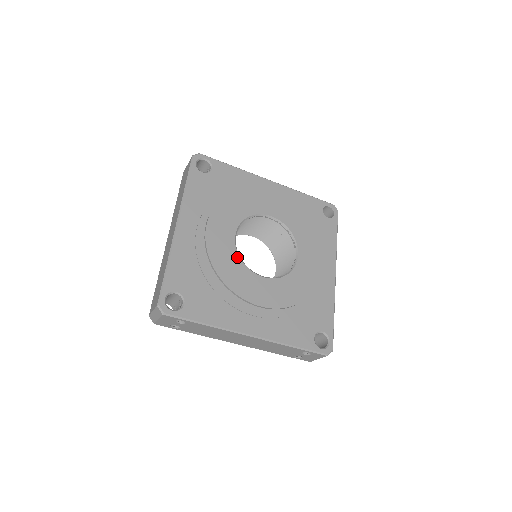
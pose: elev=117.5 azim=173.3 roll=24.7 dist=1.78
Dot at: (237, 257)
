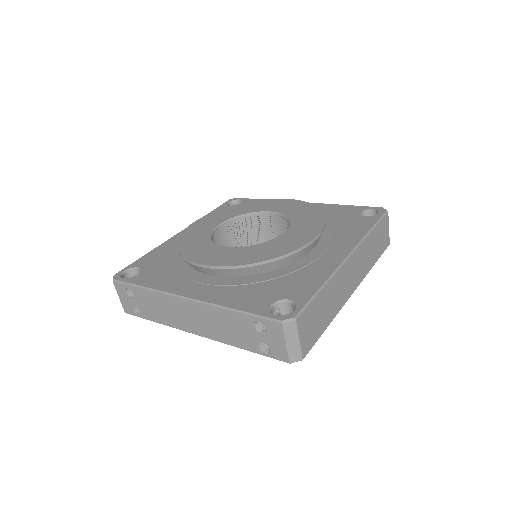
Dot at: (208, 236)
